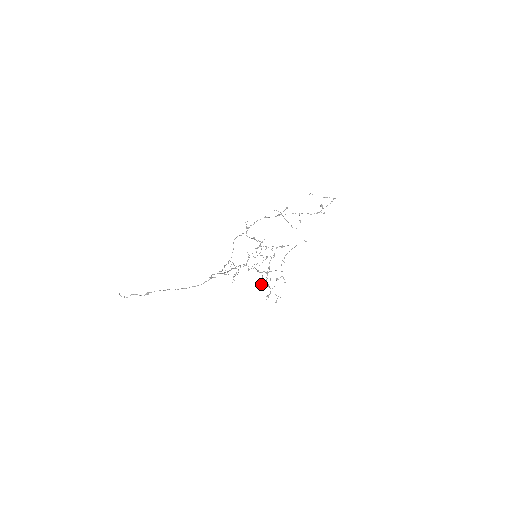
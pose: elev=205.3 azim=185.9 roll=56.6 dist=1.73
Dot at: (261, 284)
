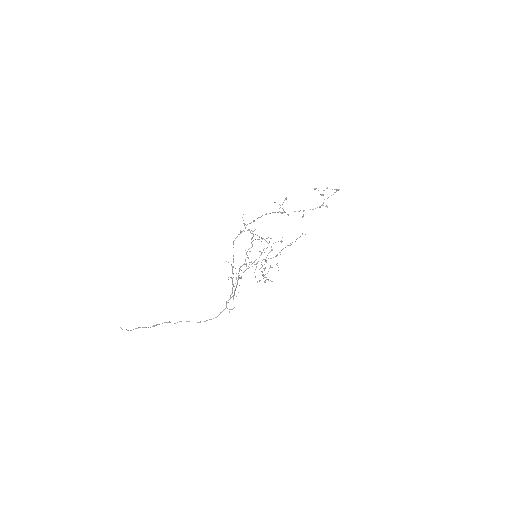
Dot at: (254, 272)
